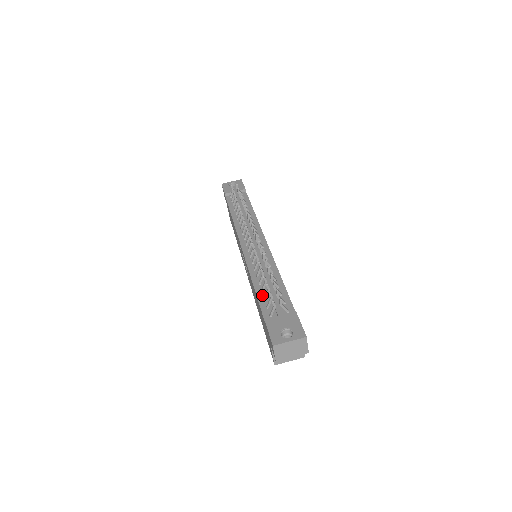
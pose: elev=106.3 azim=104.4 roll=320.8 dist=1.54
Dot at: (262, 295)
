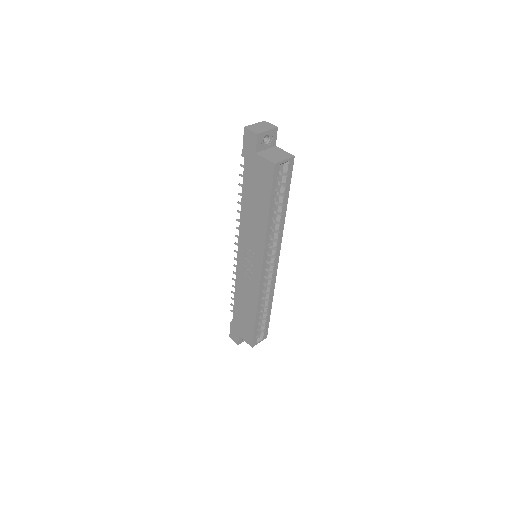
Dot at: occluded
